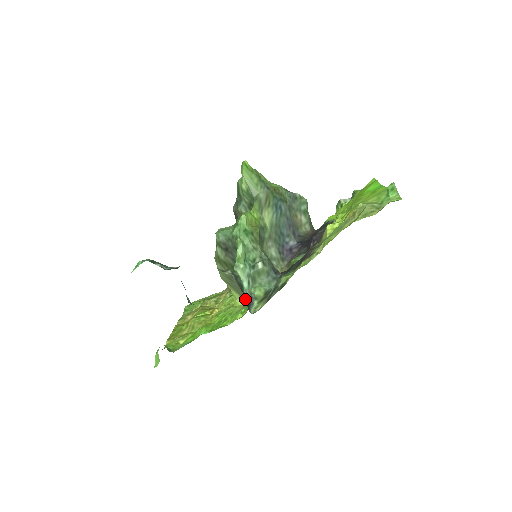
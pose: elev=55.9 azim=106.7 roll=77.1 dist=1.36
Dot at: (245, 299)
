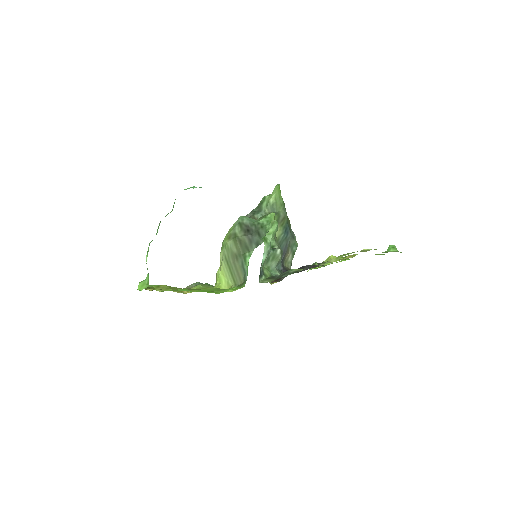
Dot at: (234, 283)
